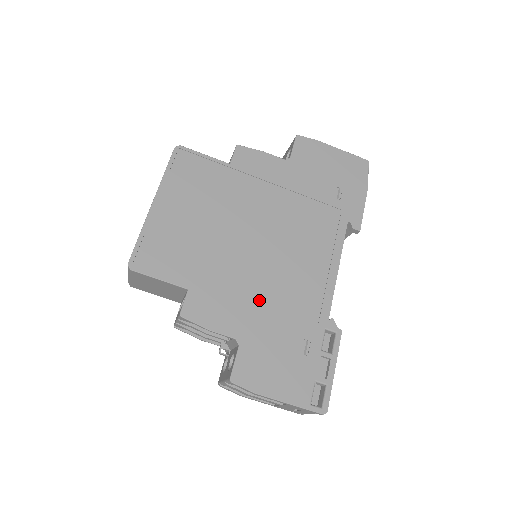
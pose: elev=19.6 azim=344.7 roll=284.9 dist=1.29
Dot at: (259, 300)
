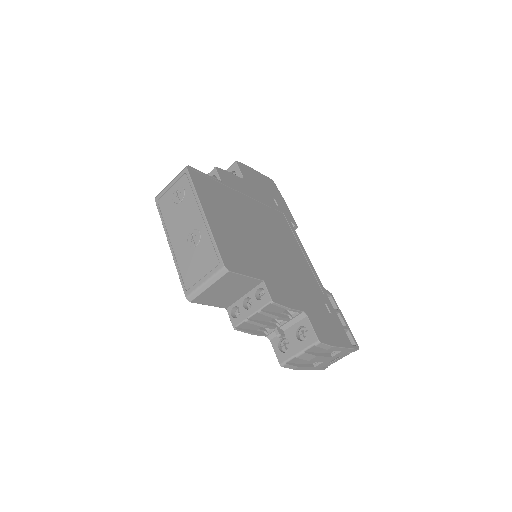
Dot at: (294, 281)
